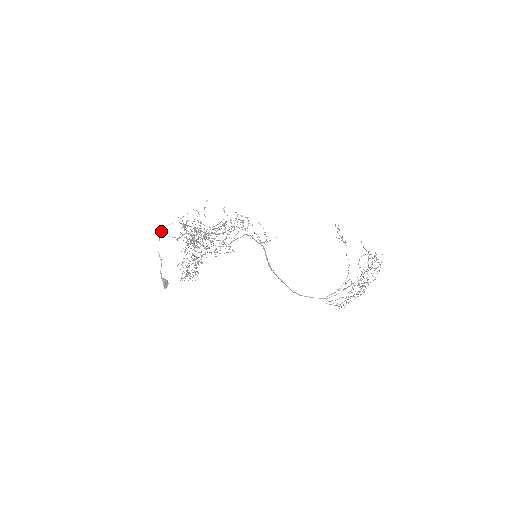
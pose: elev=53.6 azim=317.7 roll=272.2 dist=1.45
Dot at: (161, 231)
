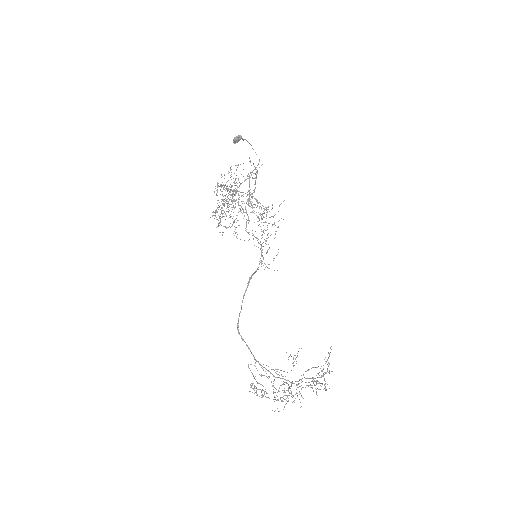
Dot at: occluded
